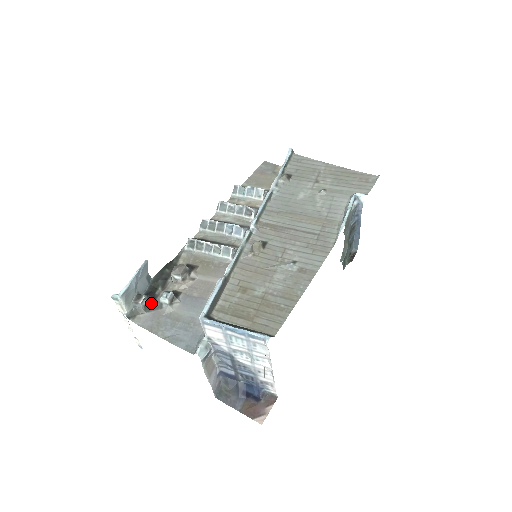
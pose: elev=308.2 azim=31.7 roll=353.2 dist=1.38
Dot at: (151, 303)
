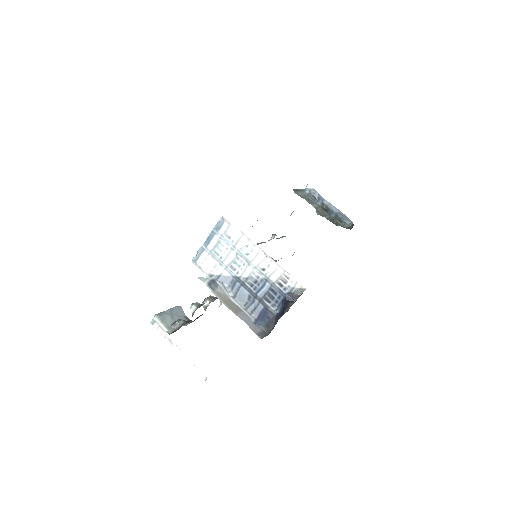
Dot at: occluded
